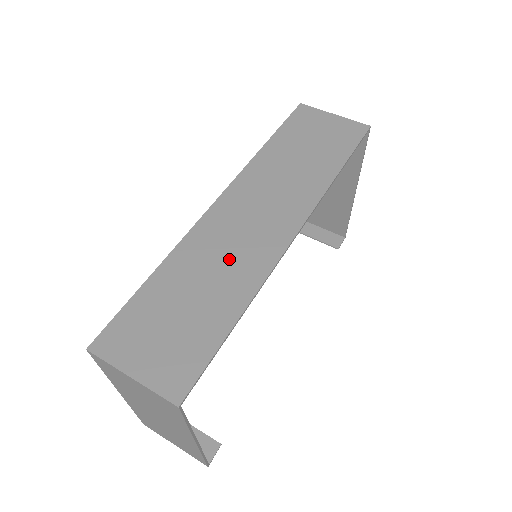
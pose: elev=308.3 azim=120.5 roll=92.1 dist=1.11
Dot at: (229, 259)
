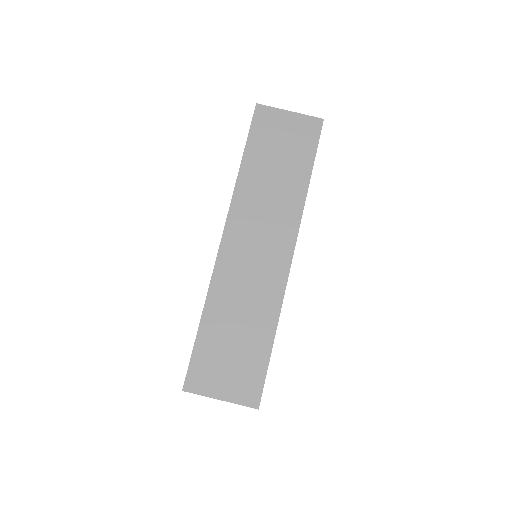
Dot at: (251, 291)
